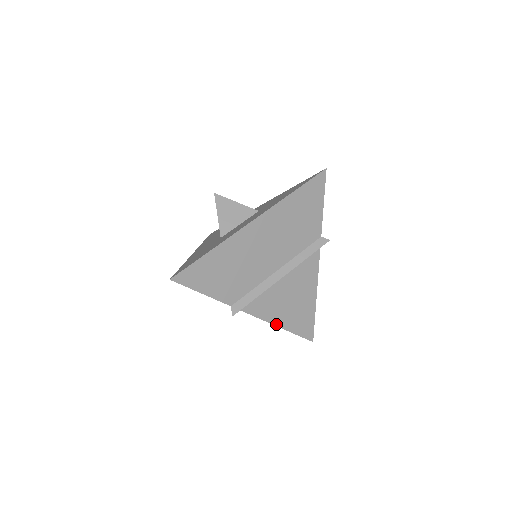
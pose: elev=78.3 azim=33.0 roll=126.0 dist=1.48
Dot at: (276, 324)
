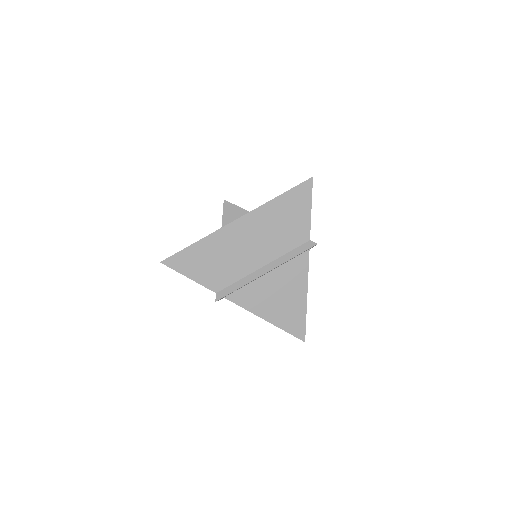
Dot at: (263, 317)
